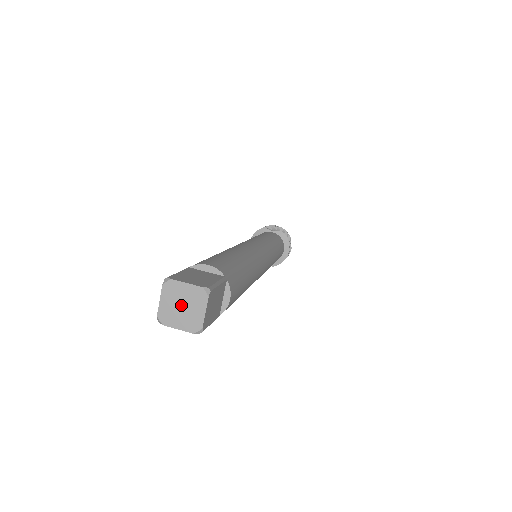
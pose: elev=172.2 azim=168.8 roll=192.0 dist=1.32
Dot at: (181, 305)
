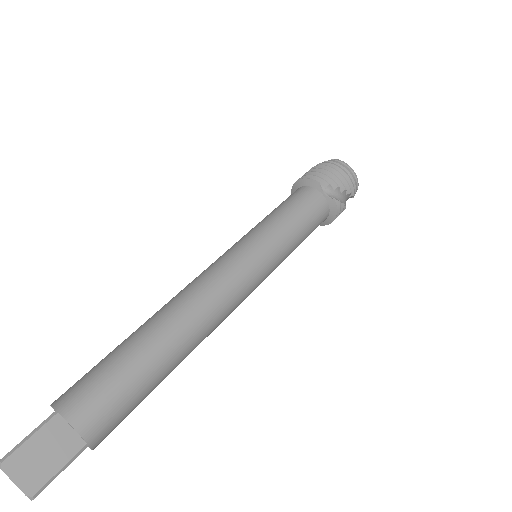
Dot at: occluded
